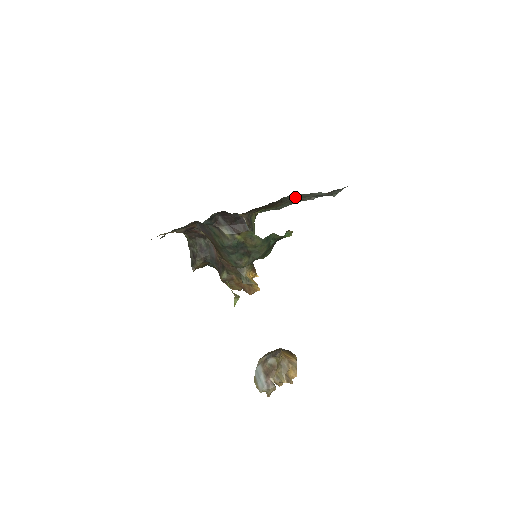
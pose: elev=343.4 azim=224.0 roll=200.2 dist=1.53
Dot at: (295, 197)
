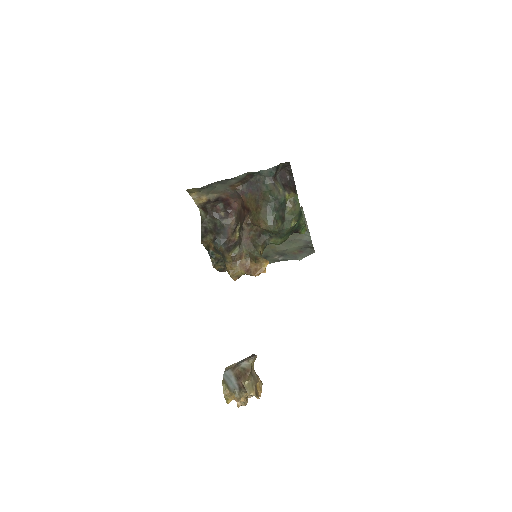
Dot at: occluded
